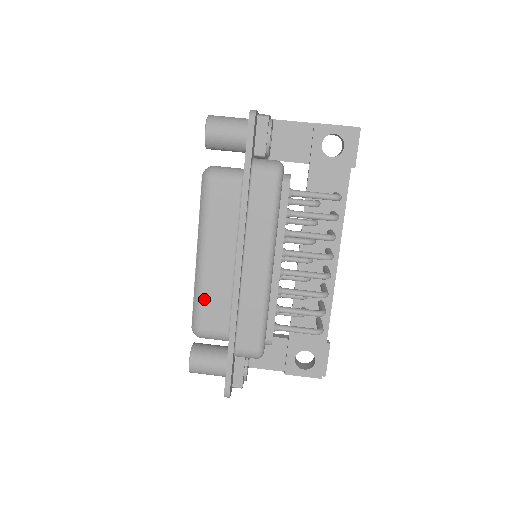
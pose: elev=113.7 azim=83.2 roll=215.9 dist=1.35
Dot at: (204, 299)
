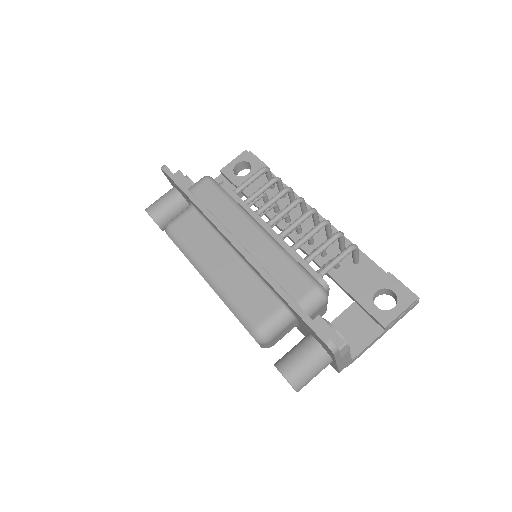
Dot at: (238, 300)
